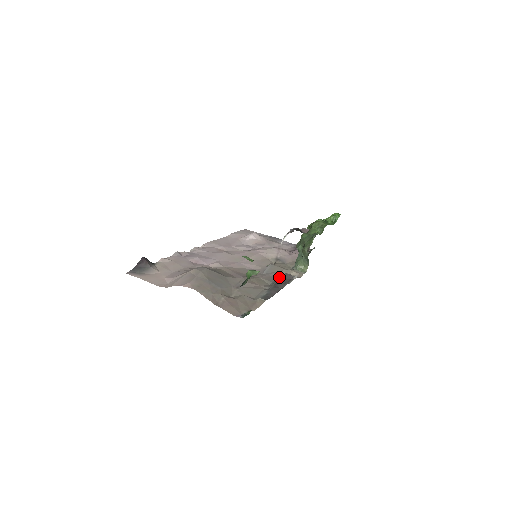
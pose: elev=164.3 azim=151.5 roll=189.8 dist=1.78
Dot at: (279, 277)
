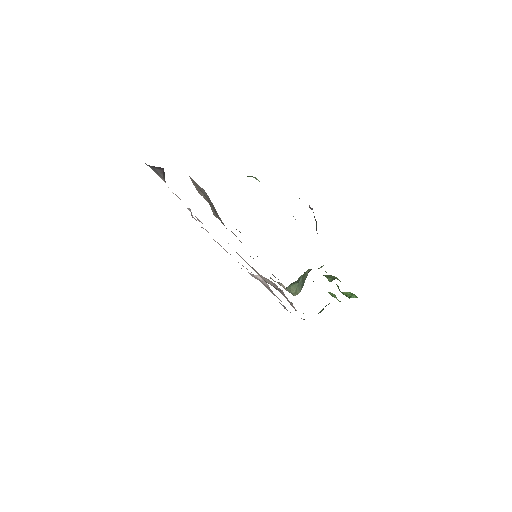
Dot at: occluded
